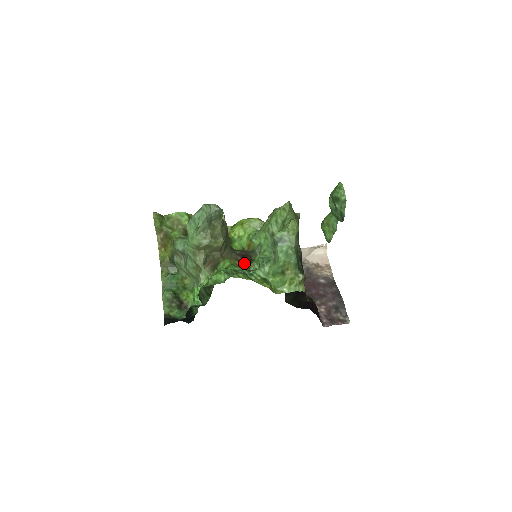
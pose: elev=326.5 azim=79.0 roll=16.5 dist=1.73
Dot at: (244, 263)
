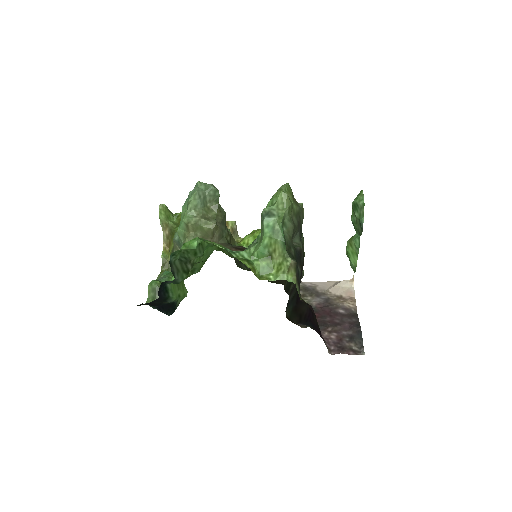
Dot at: occluded
